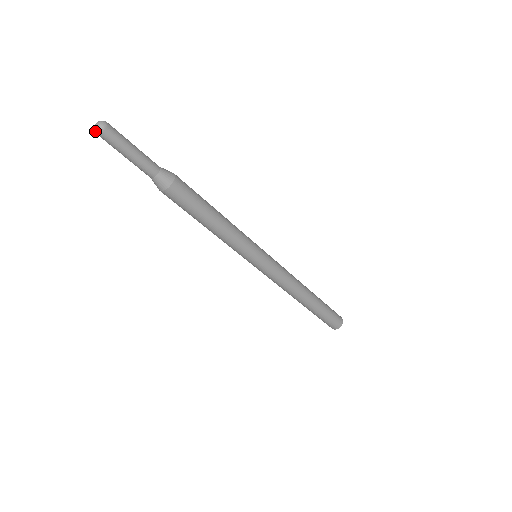
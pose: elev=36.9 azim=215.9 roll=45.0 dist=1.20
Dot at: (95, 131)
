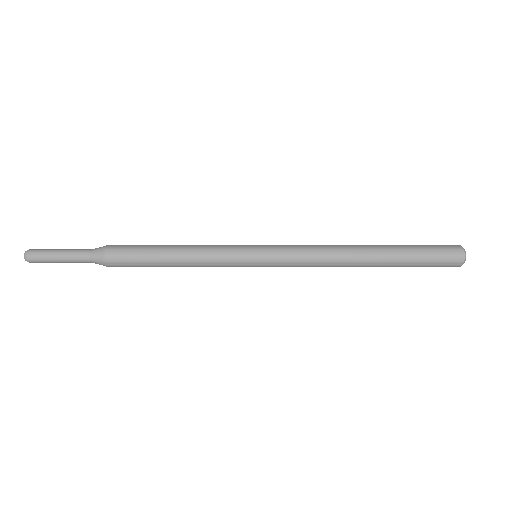
Dot at: occluded
